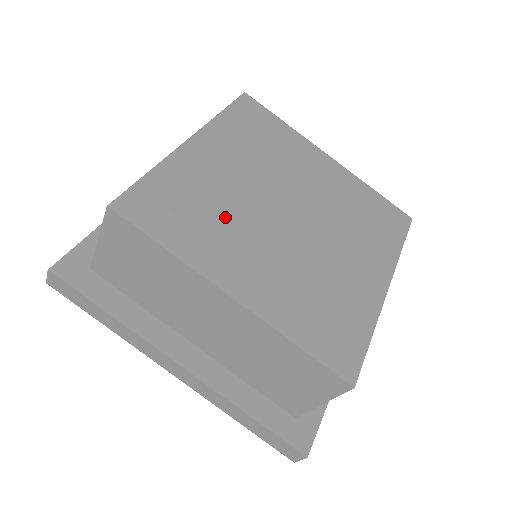
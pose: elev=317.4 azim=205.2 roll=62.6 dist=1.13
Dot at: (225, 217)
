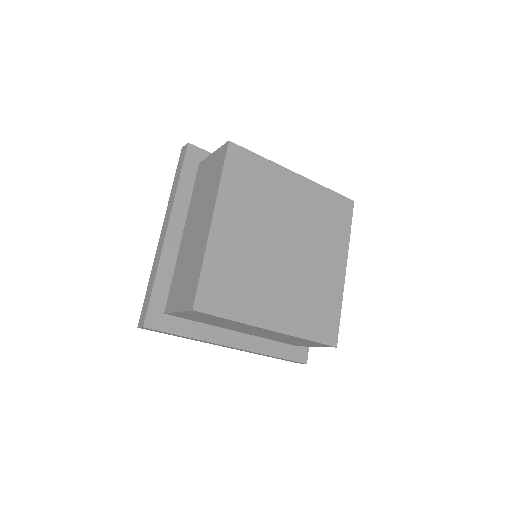
Dot at: (252, 276)
